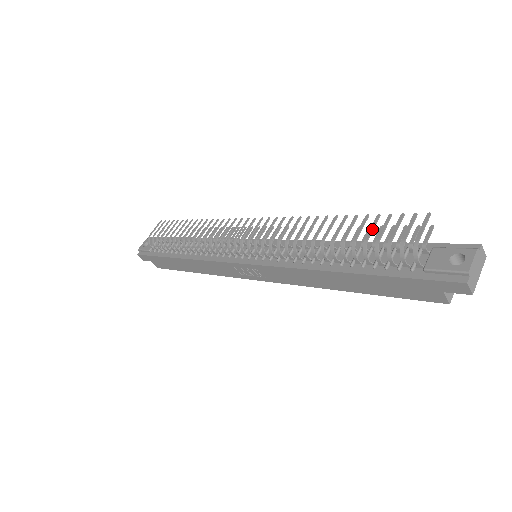
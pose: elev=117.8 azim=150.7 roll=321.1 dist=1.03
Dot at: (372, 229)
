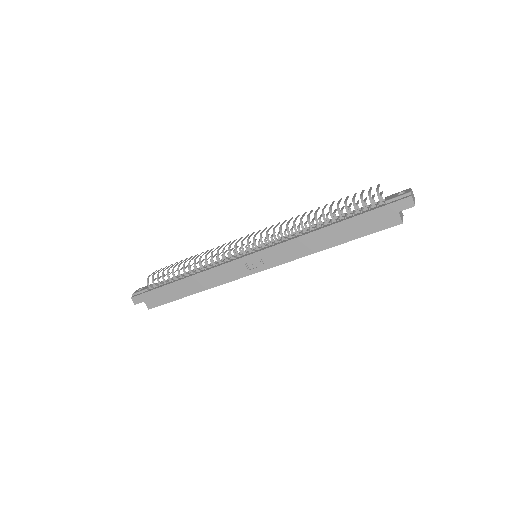
Dot at: (347, 198)
